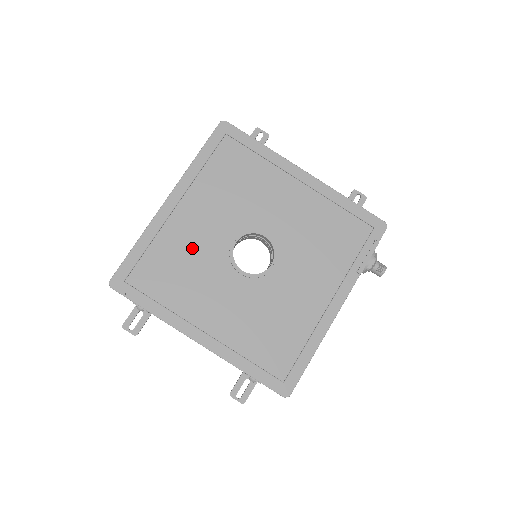
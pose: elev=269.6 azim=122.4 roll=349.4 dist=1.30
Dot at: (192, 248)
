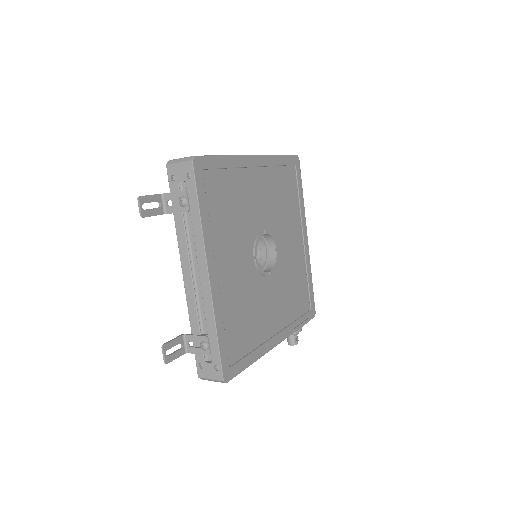
Dot at: (245, 205)
